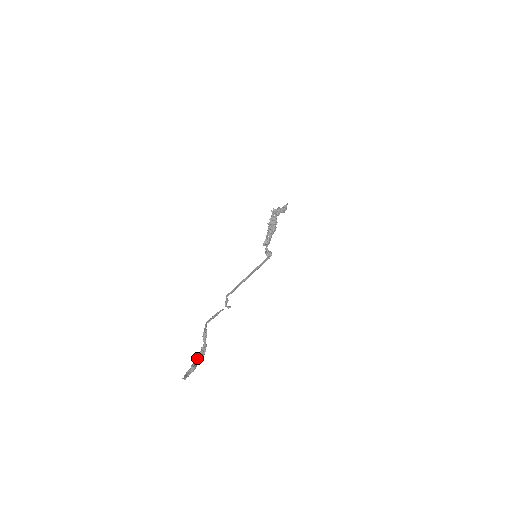
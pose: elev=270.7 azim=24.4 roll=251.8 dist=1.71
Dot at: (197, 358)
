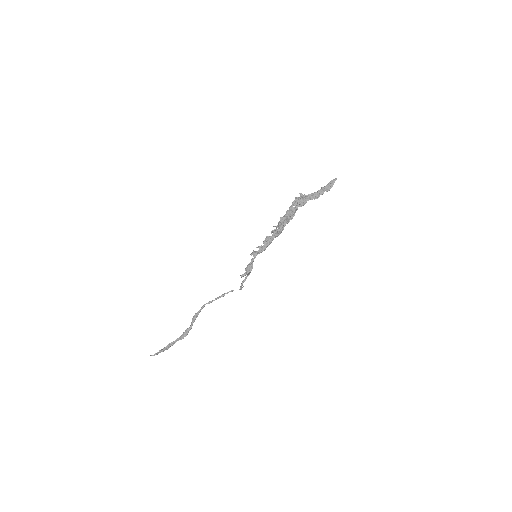
Dot at: (179, 337)
